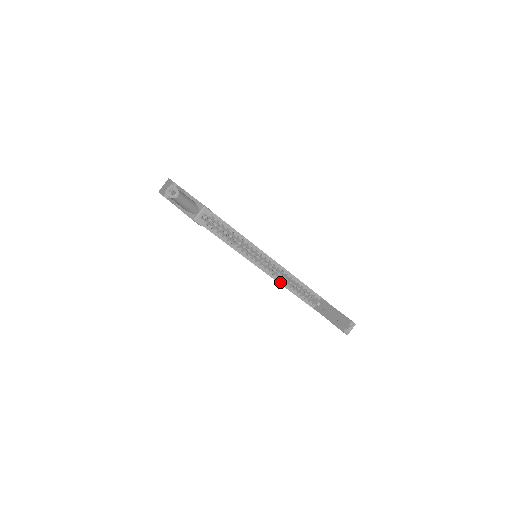
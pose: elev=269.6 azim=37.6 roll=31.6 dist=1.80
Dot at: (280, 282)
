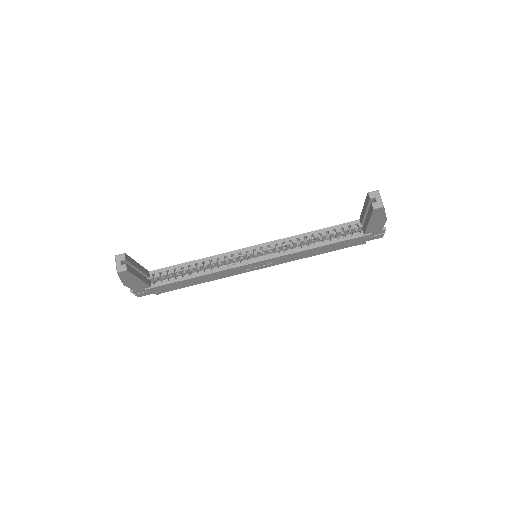
Dot at: (300, 250)
